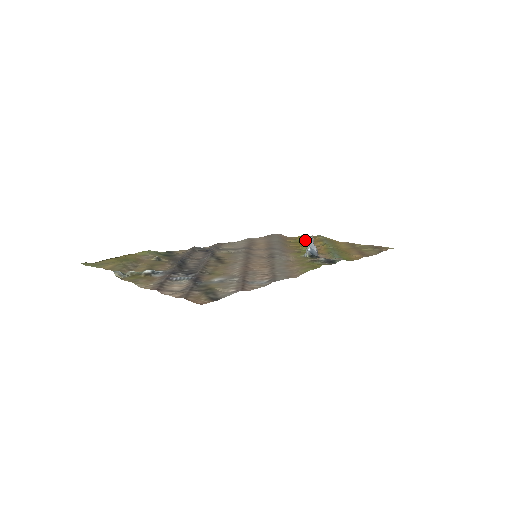
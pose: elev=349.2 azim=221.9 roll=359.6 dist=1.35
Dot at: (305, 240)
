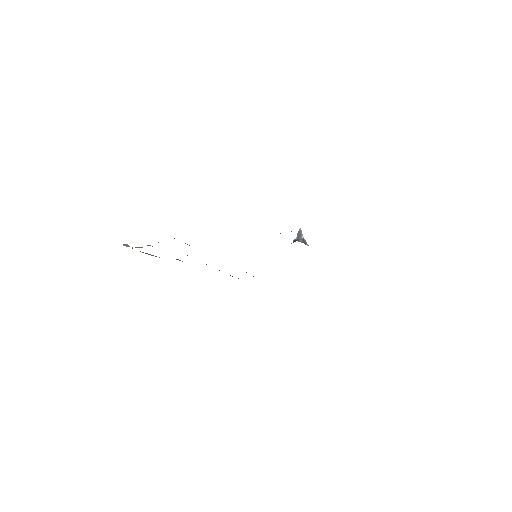
Dot at: occluded
